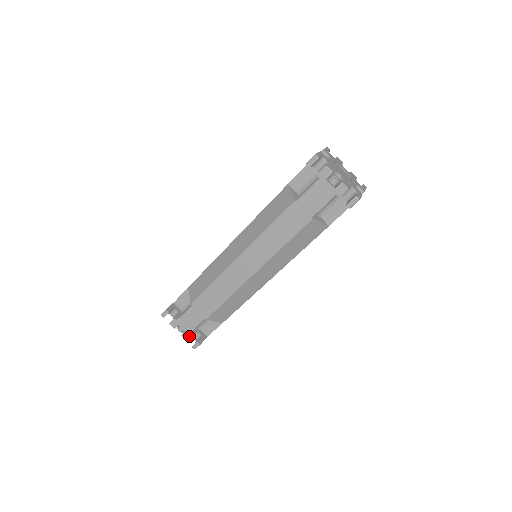
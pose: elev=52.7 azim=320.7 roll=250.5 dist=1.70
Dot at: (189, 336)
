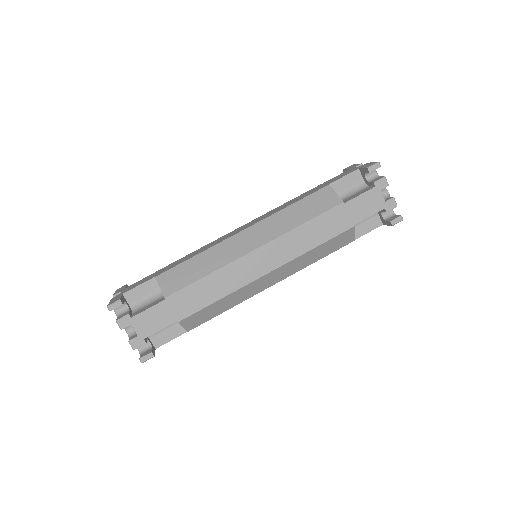
Dot at: (142, 343)
